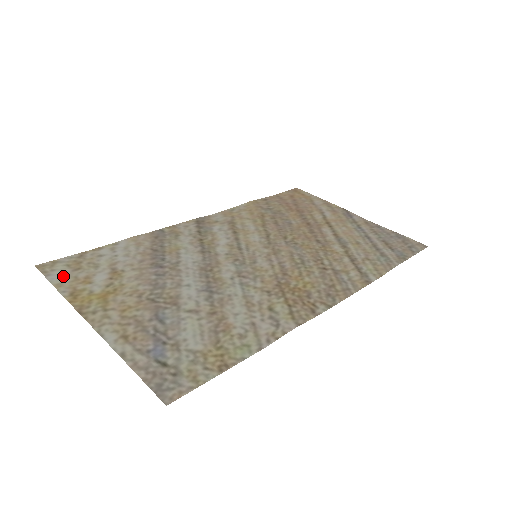
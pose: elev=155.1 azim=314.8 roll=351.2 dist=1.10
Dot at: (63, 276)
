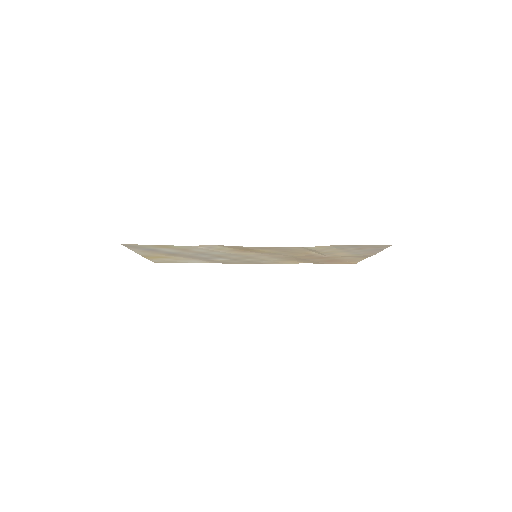
Dot at: occluded
